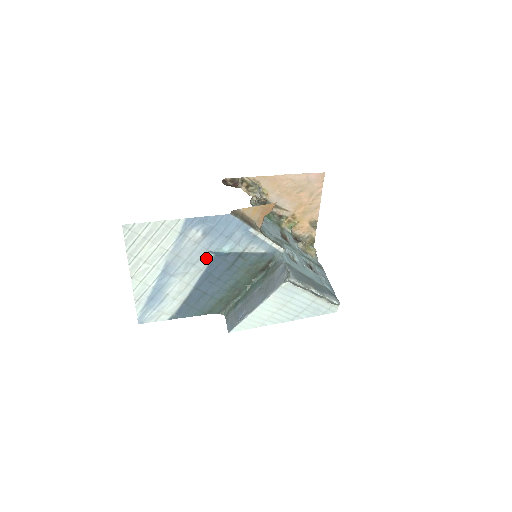
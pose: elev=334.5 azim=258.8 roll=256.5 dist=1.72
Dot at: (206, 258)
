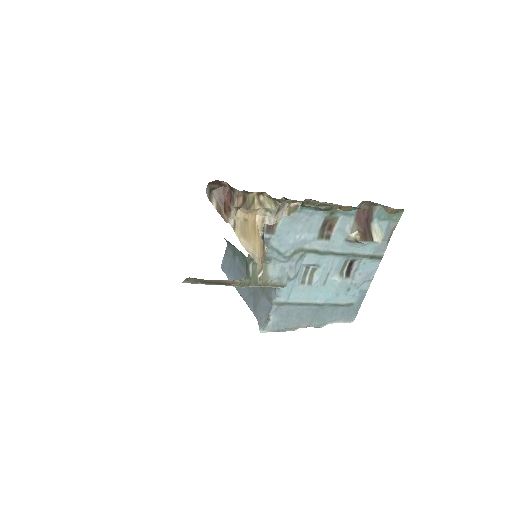
Dot at: occluded
